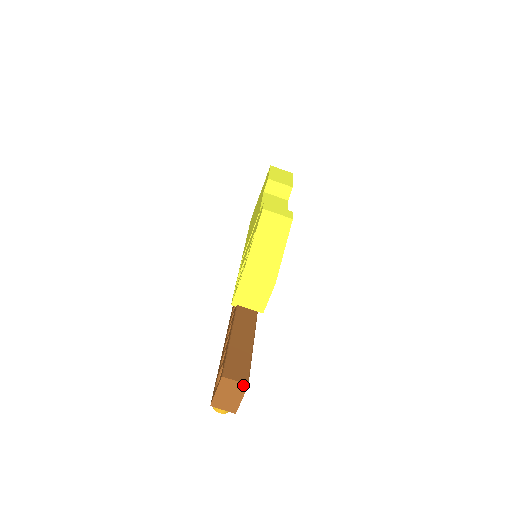
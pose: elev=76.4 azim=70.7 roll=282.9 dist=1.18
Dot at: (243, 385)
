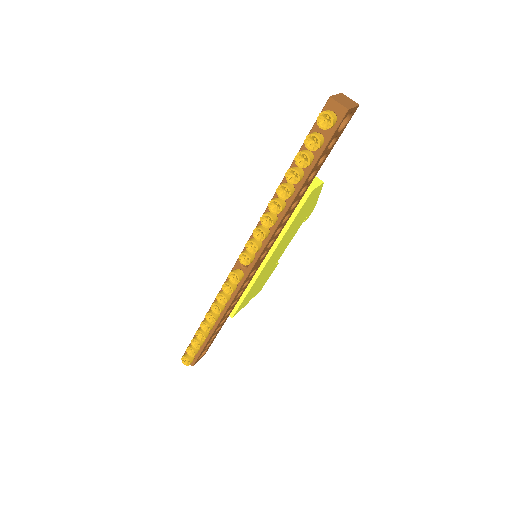
Dot at: (356, 103)
